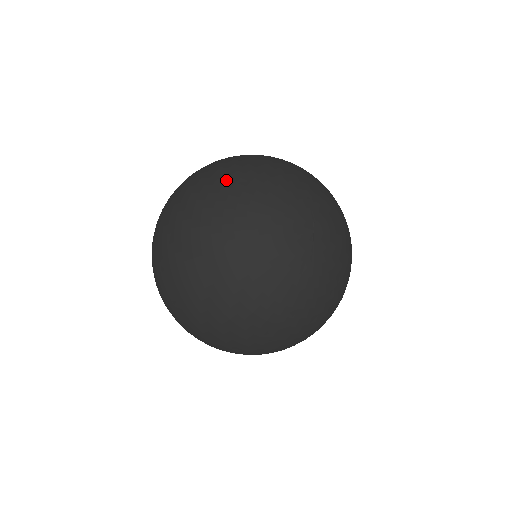
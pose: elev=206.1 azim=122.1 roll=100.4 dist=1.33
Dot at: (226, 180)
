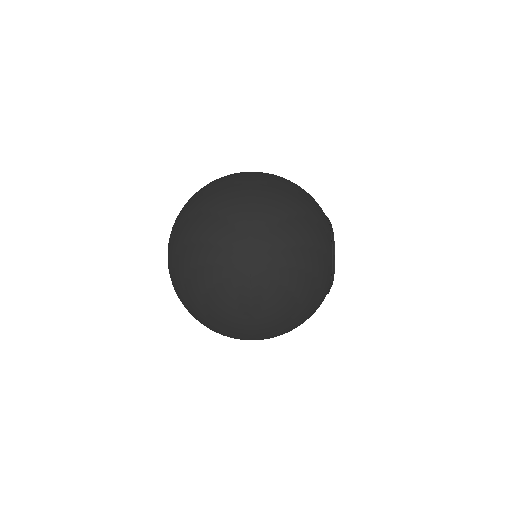
Dot at: (185, 236)
